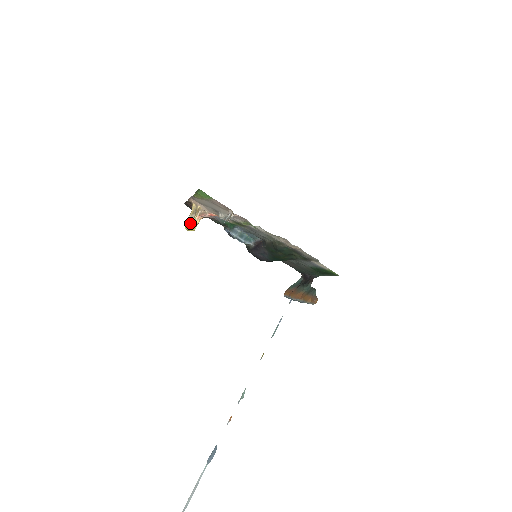
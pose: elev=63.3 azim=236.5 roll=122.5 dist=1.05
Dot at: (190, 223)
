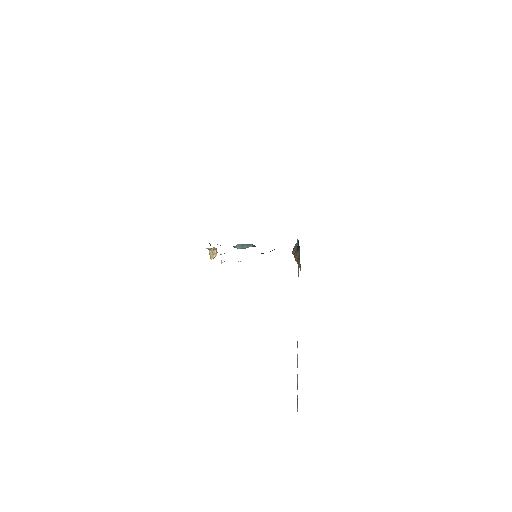
Dot at: (211, 257)
